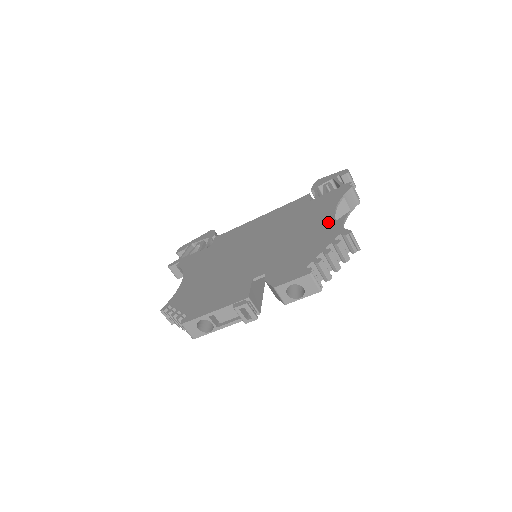
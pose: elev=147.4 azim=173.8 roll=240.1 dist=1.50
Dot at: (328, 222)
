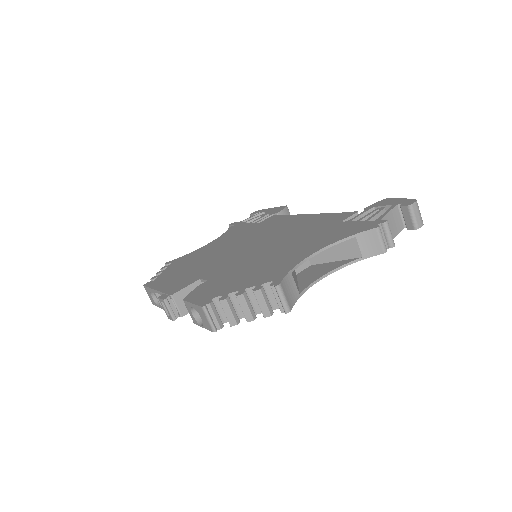
Dot at: (297, 259)
